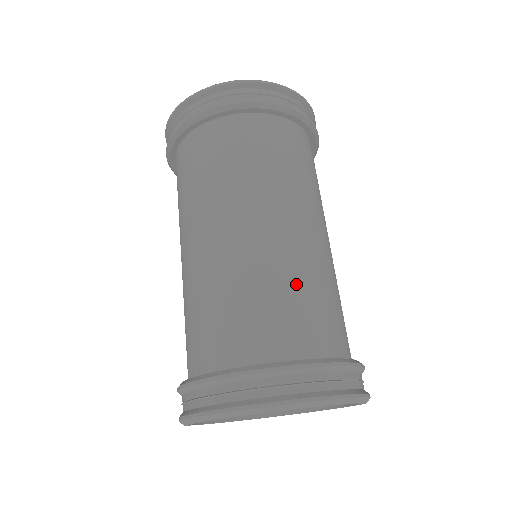
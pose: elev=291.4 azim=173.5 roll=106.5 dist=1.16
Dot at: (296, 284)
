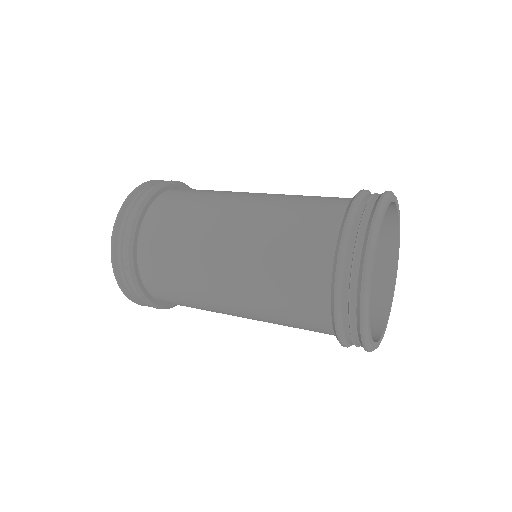
Dot at: occluded
